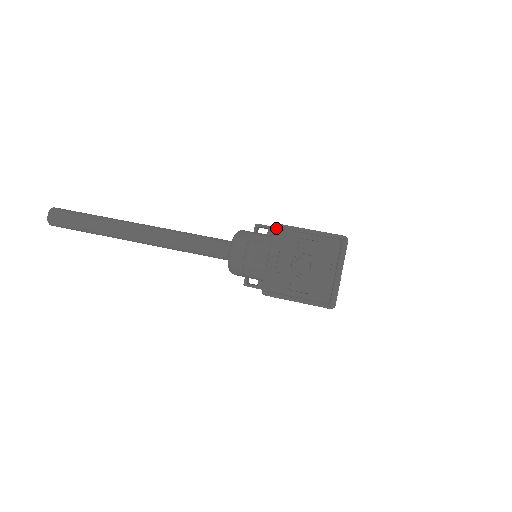
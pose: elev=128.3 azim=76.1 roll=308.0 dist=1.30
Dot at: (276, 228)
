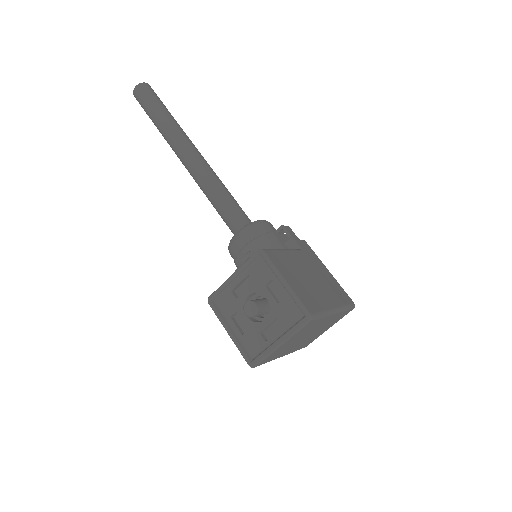
Dot at: (258, 253)
